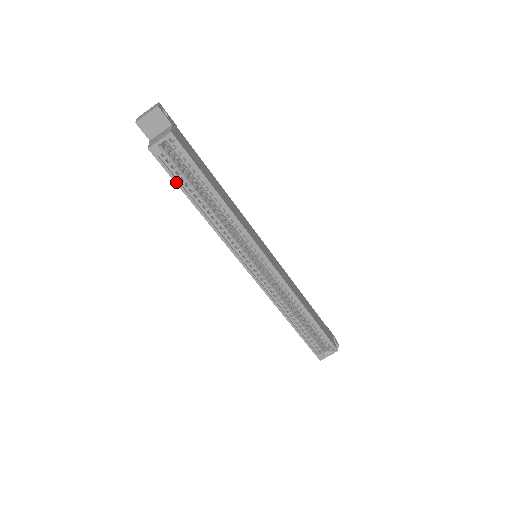
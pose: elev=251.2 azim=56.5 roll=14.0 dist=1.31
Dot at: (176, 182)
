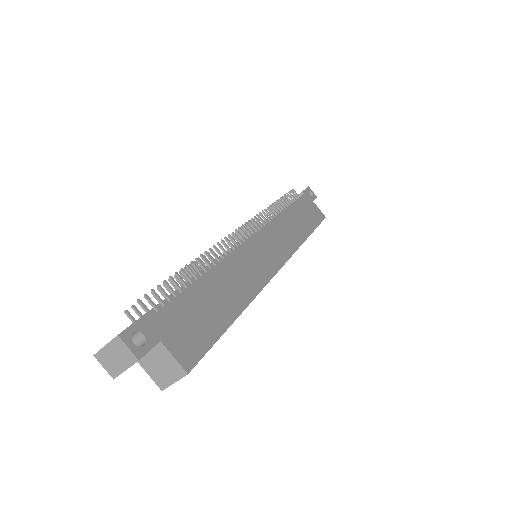
Dot at: occluded
